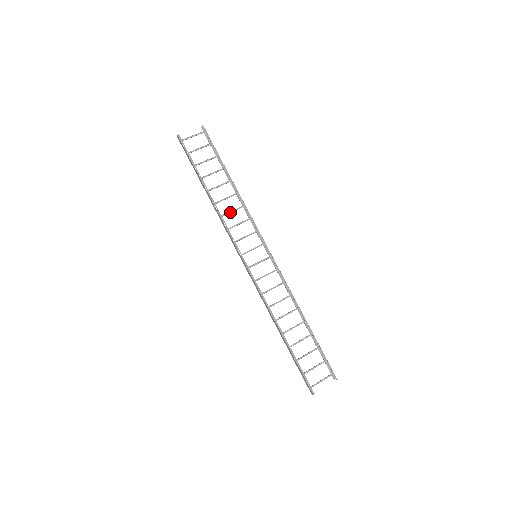
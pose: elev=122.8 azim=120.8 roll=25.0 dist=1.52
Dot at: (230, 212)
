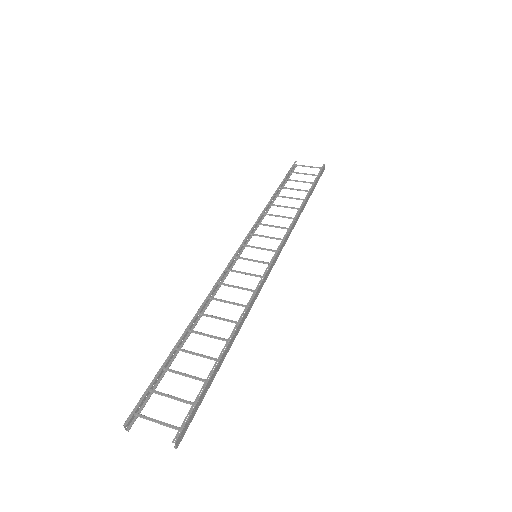
Dot at: (275, 215)
